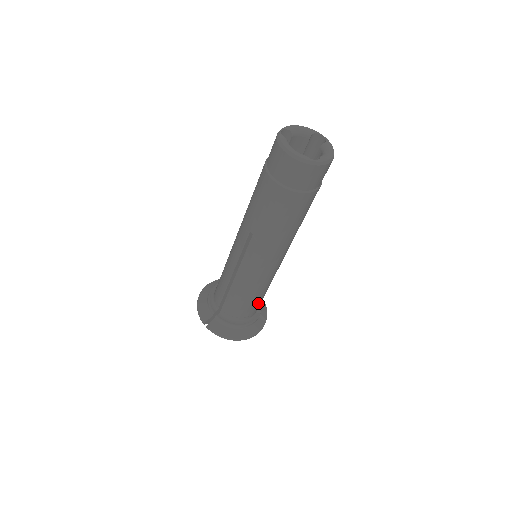
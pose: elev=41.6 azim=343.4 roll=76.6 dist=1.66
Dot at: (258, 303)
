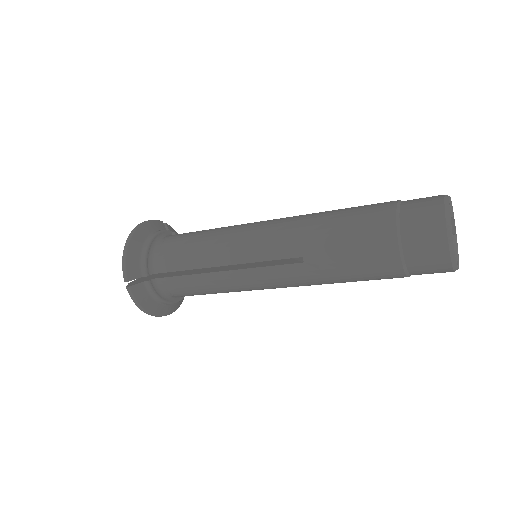
Dot at: occluded
